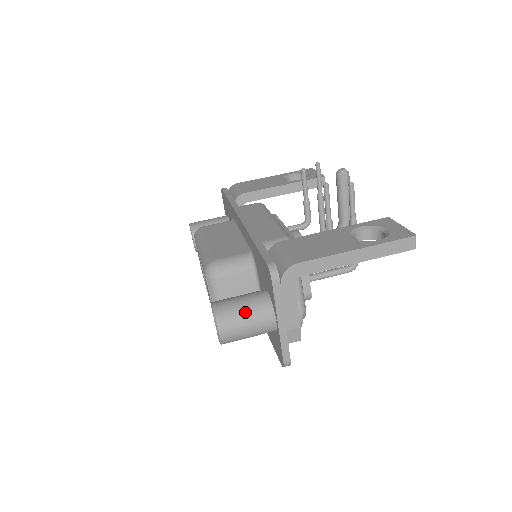
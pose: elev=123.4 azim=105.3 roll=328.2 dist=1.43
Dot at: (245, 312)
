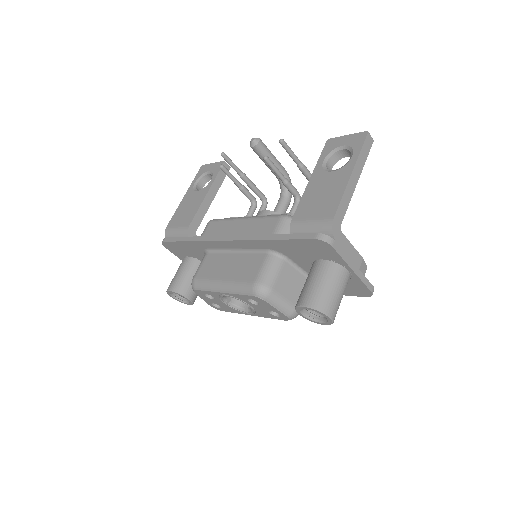
Dot at: (328, 286)
